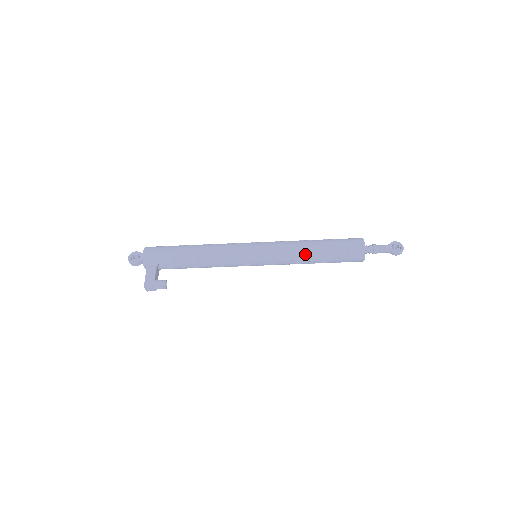
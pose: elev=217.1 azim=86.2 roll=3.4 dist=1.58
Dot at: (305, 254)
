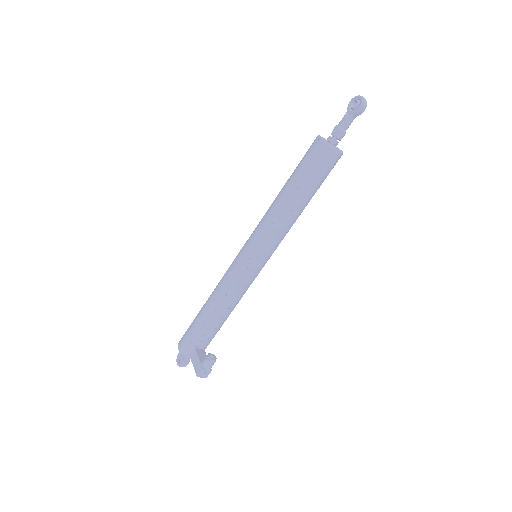
Dot at: (284, 208)
